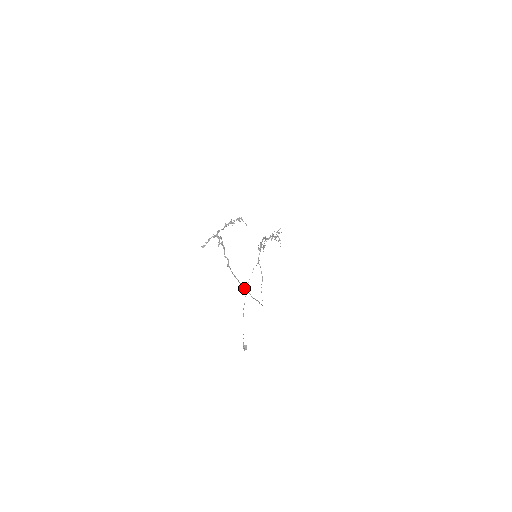
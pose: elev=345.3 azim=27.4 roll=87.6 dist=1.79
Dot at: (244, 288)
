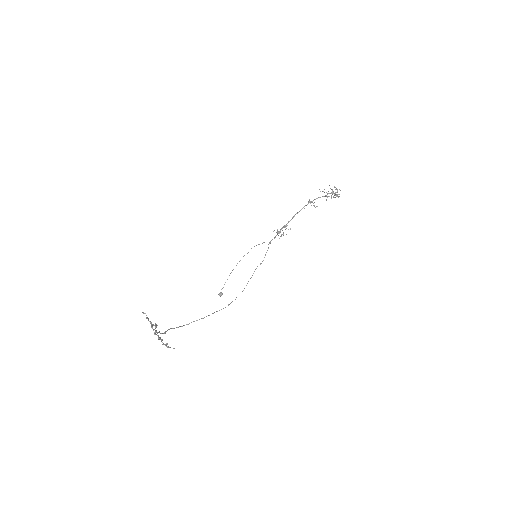
Dot at: occluded
